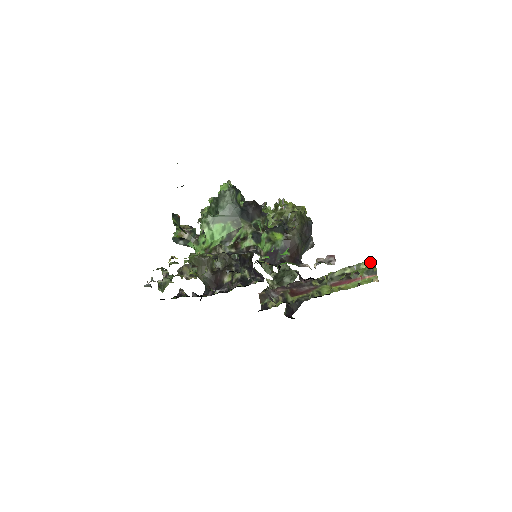
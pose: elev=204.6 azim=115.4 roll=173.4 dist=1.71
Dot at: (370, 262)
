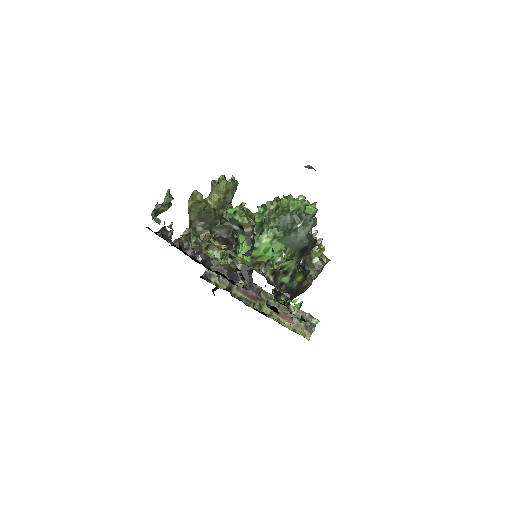
Dot at: (315, 320)
